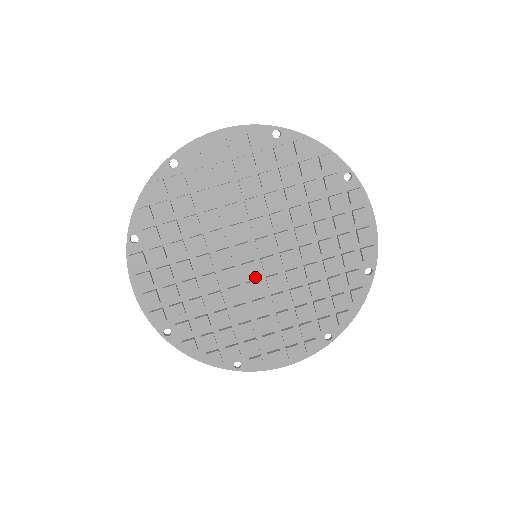
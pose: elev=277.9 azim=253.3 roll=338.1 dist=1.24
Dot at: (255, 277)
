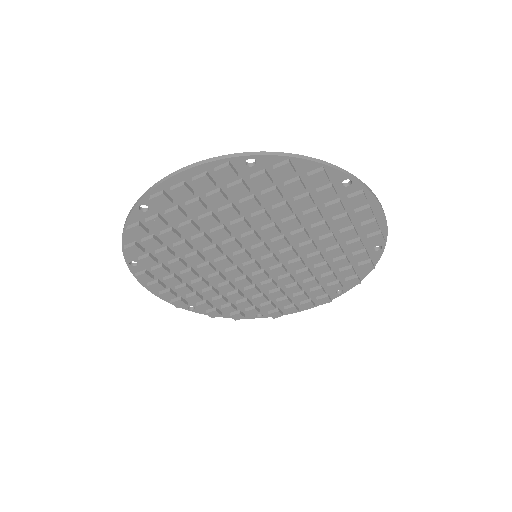
Dot at: occluded
